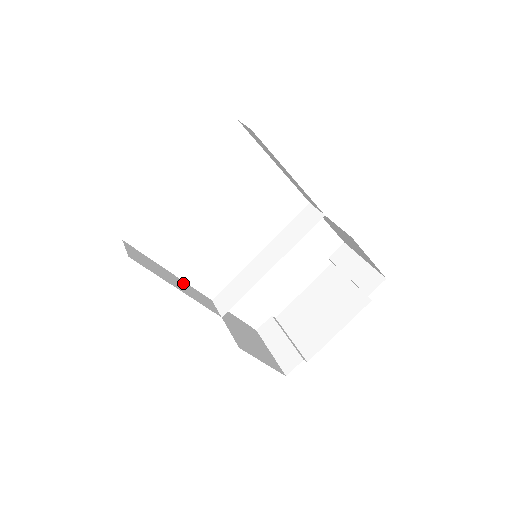
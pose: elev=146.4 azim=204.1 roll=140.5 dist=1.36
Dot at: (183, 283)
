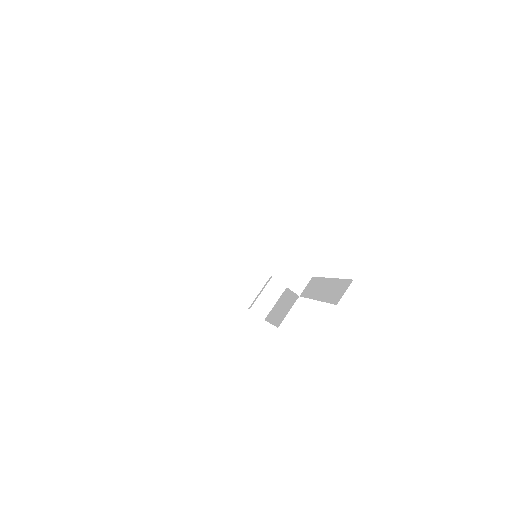
Dot at: occluded
